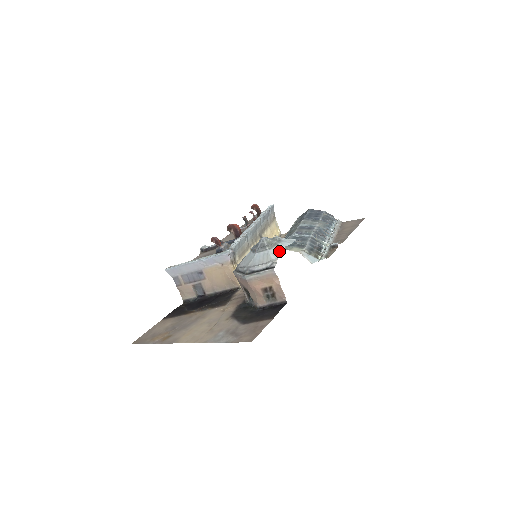
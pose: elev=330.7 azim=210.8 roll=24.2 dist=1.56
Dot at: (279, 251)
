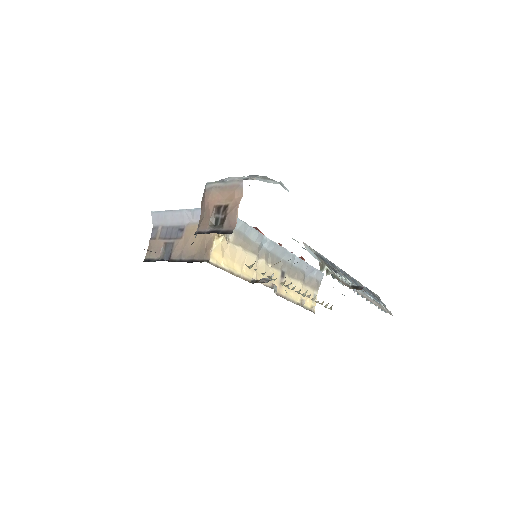
Dot at: (269, 181)
